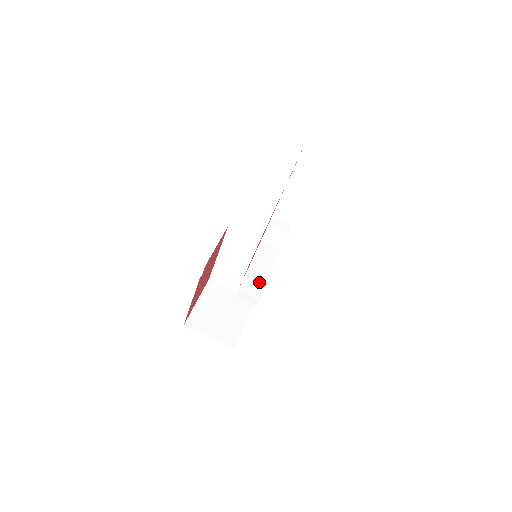
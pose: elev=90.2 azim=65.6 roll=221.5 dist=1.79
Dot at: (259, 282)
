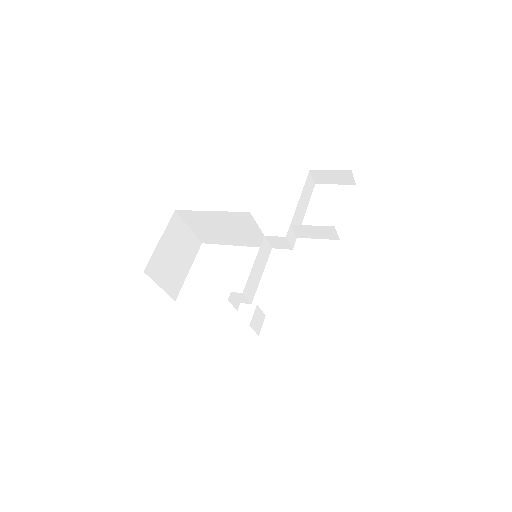
Dot at: occluded
